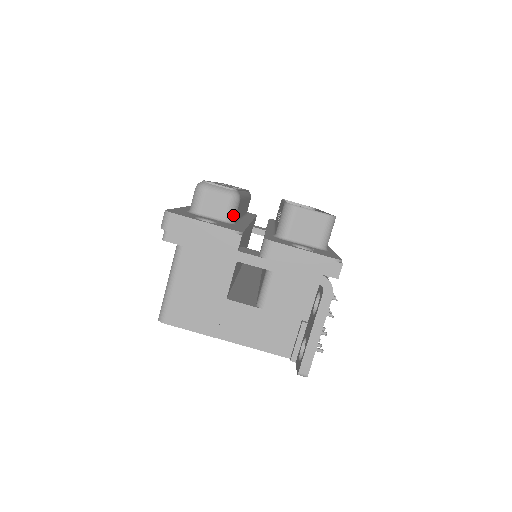
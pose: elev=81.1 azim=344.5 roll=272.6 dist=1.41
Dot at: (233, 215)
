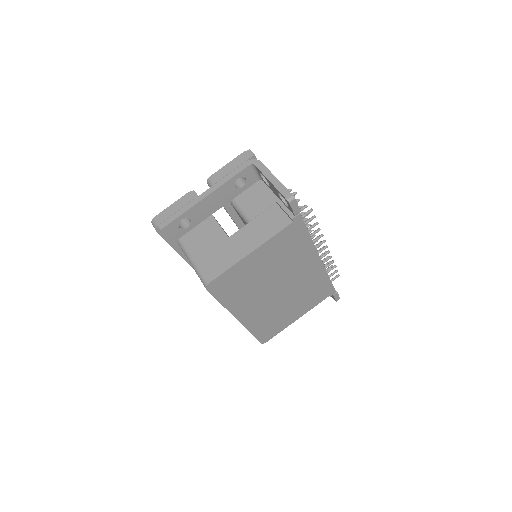
Dot at: occluded
